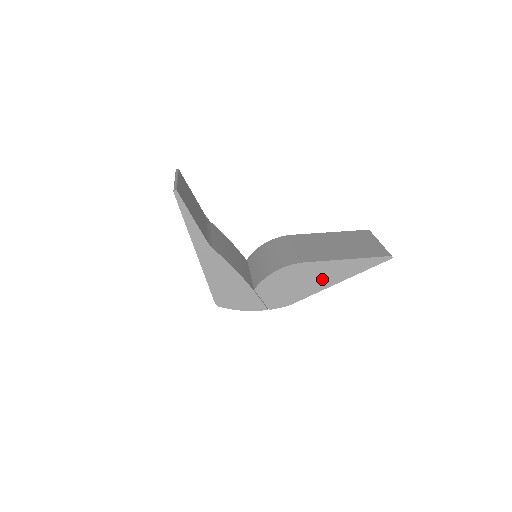
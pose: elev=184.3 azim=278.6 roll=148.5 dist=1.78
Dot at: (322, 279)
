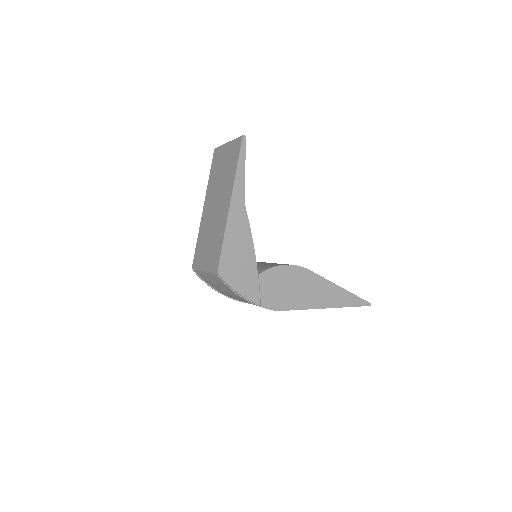
Dot at: (316, 296)
